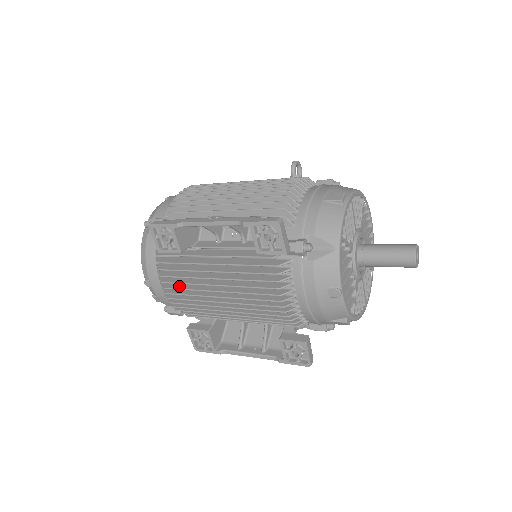
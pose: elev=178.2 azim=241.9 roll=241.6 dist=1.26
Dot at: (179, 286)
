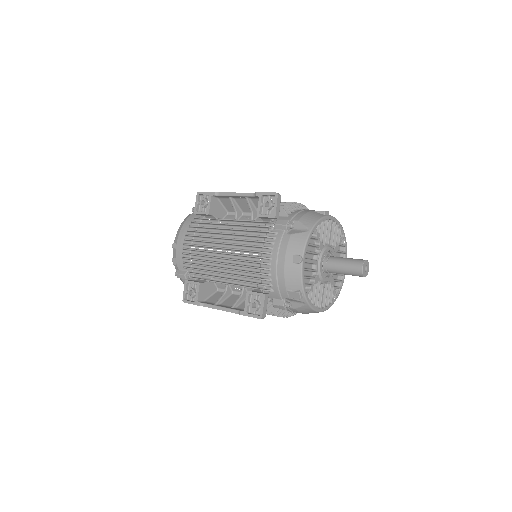
Dot at: occluded
